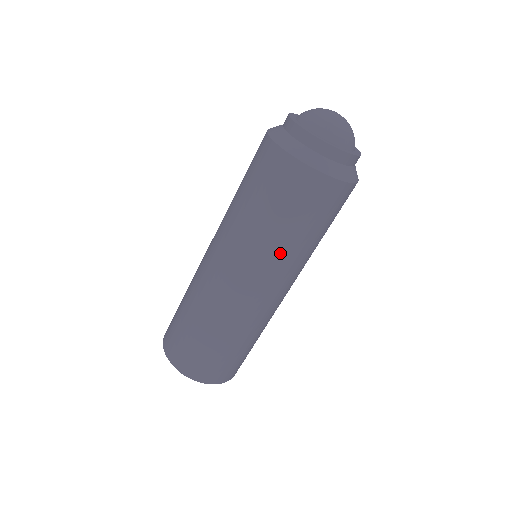
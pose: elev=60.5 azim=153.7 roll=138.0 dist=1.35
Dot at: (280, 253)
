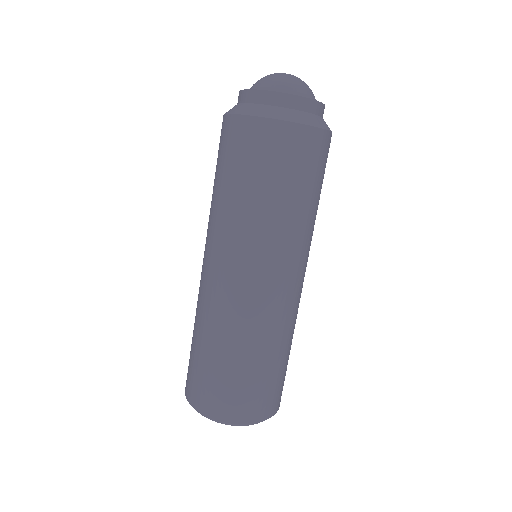
Dot at: (284, 228)
